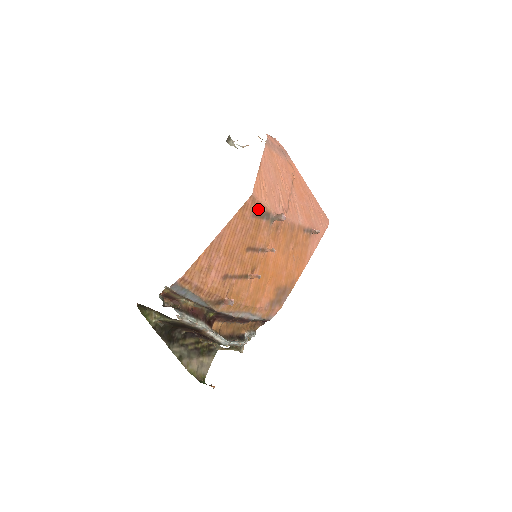
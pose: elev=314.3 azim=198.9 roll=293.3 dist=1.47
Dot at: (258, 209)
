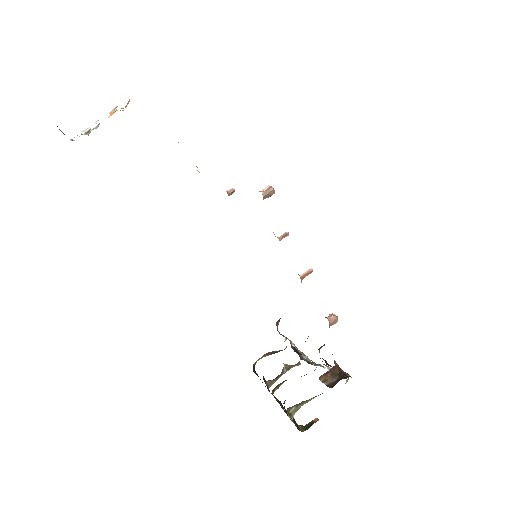
Dot at: occluded
